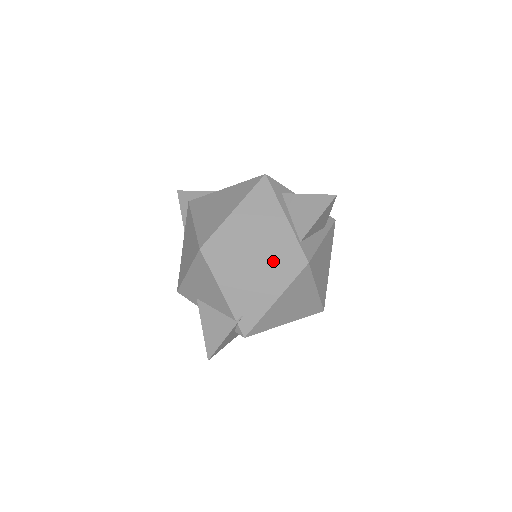
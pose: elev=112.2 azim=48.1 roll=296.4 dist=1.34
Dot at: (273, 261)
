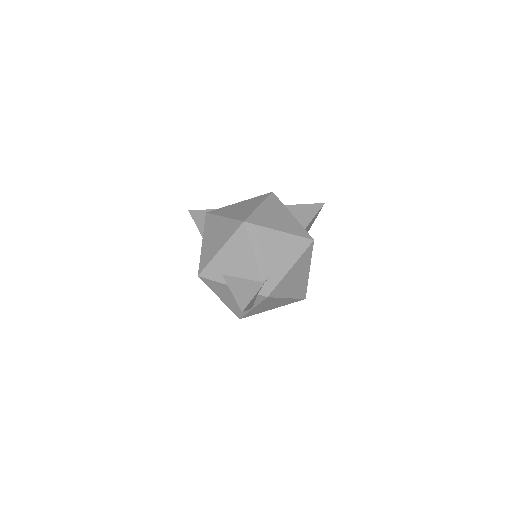
Dot at: (292, 236)
